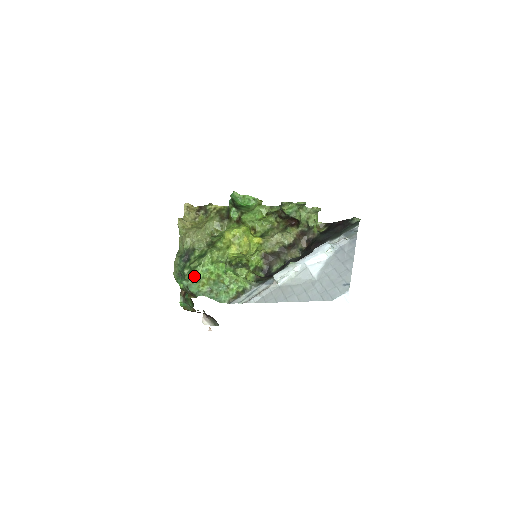
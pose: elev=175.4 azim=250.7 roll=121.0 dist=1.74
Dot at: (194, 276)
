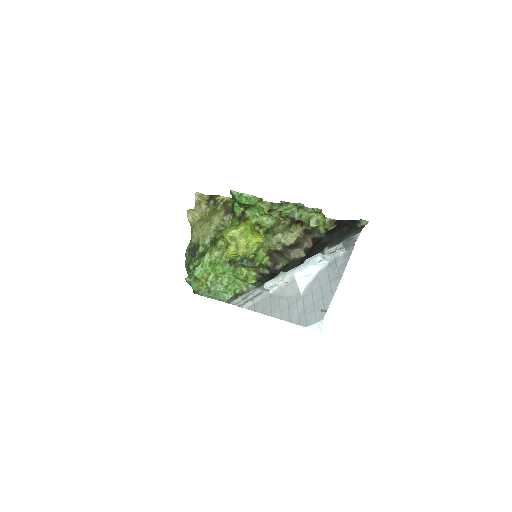
Dot at: (194, 275)
